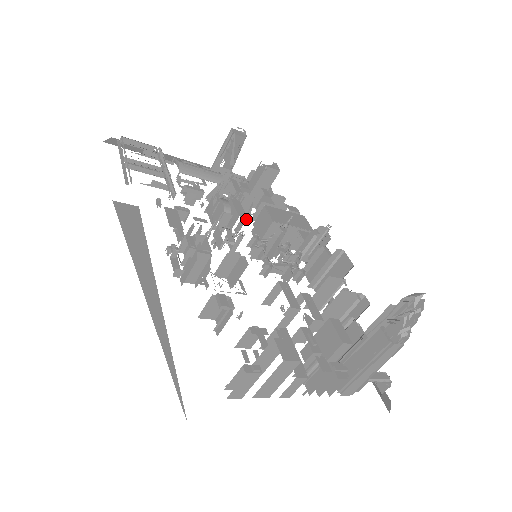
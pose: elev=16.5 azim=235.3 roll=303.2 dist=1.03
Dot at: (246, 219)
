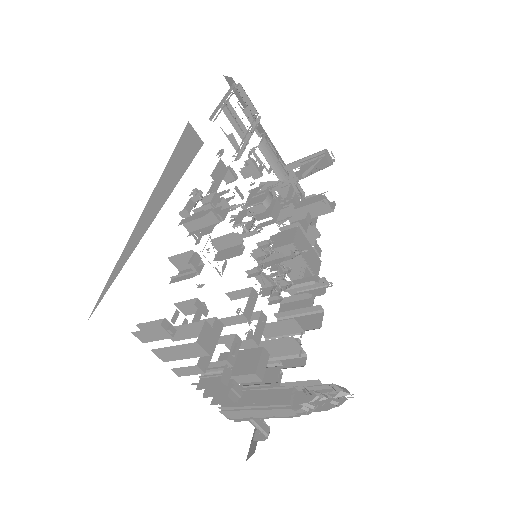
Dot at: occluded
